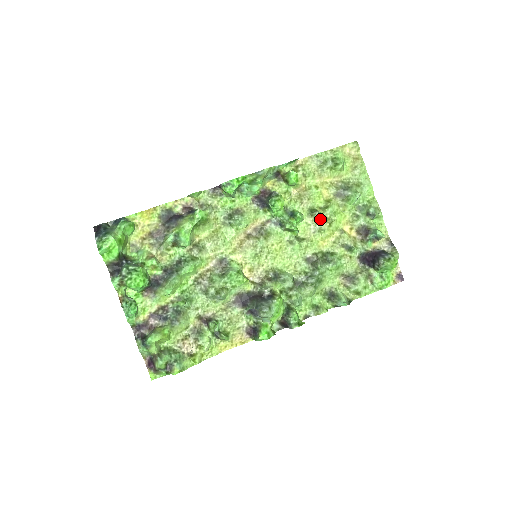
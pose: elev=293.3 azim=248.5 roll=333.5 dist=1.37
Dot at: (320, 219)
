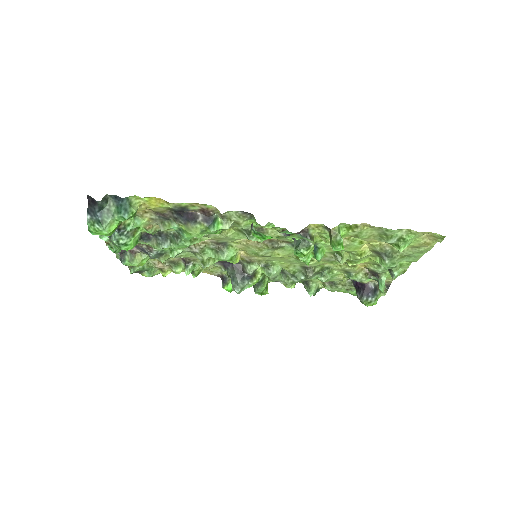
Dot at: occluded
